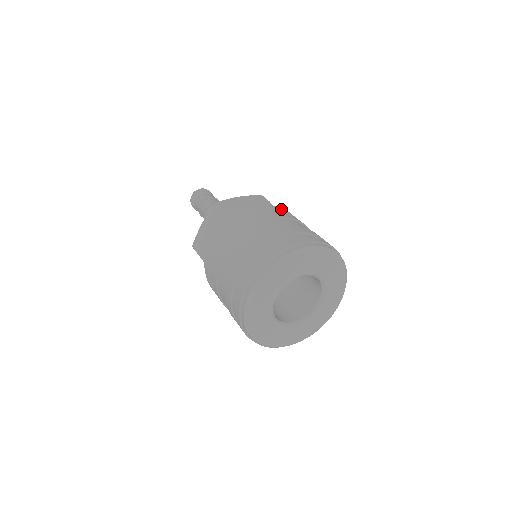
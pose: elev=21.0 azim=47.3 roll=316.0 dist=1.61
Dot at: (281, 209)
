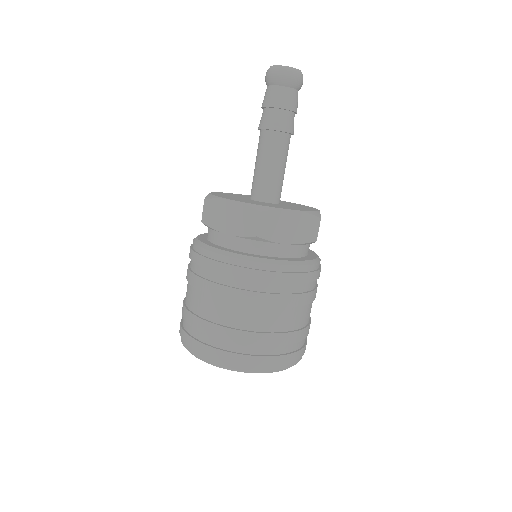
Dot at: (309, 280)
